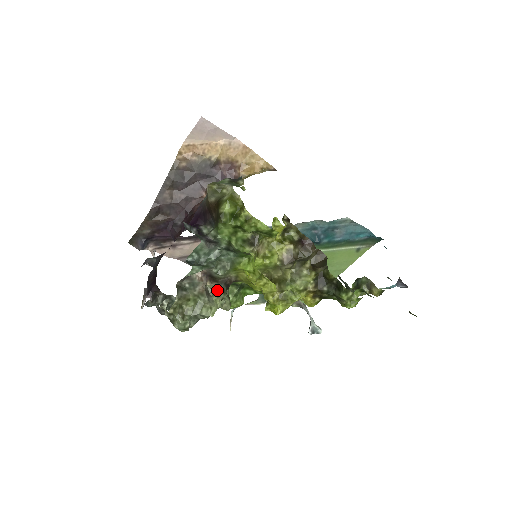
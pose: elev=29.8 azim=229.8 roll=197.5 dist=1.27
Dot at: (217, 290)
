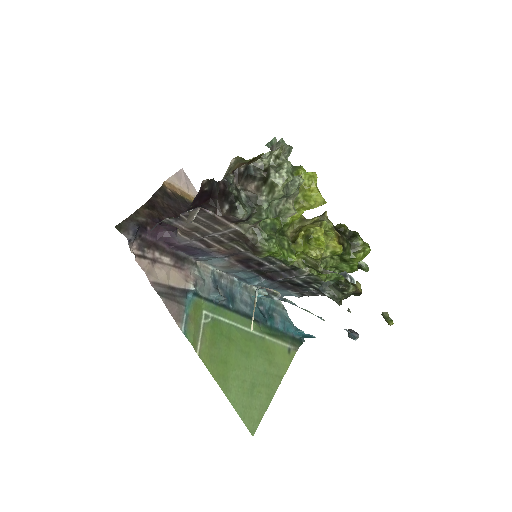
Dot at: occluded
